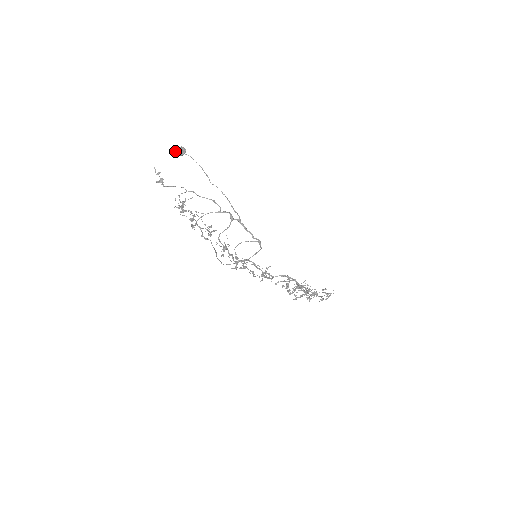
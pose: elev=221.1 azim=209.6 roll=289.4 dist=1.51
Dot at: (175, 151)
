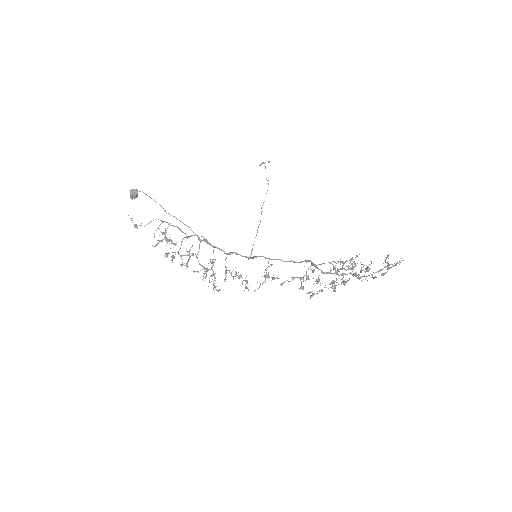
Dot at: (130, 196)
